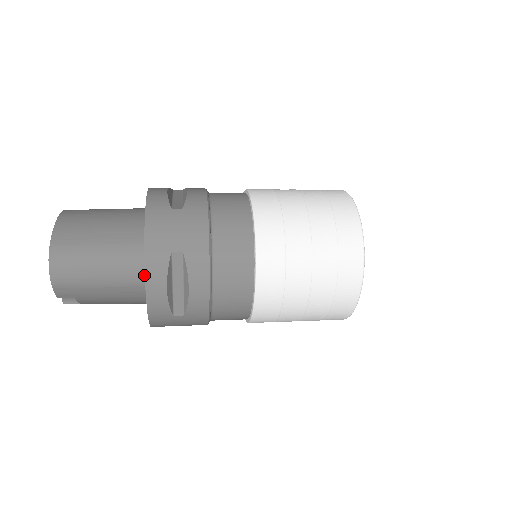
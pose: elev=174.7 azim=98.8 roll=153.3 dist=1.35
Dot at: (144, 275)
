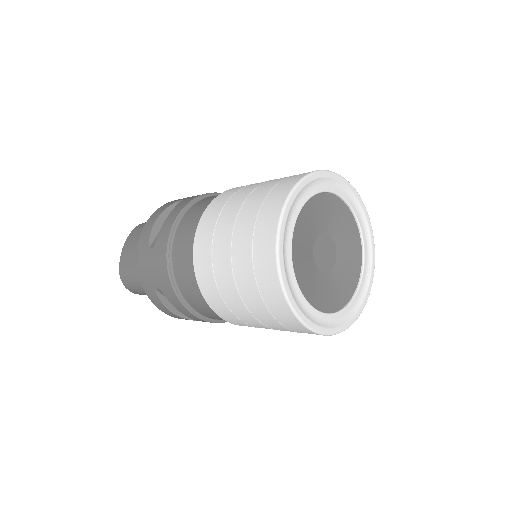
Dot at: occluded
